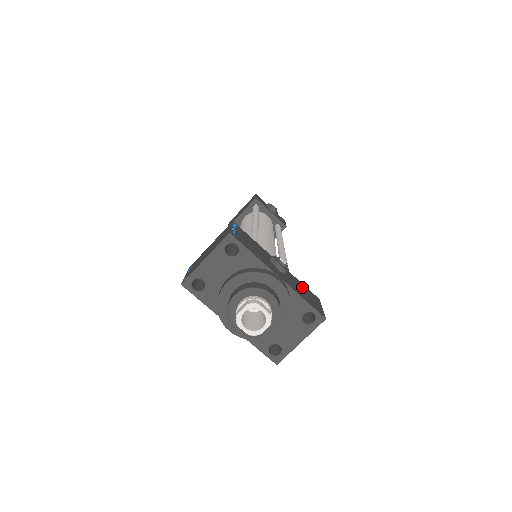
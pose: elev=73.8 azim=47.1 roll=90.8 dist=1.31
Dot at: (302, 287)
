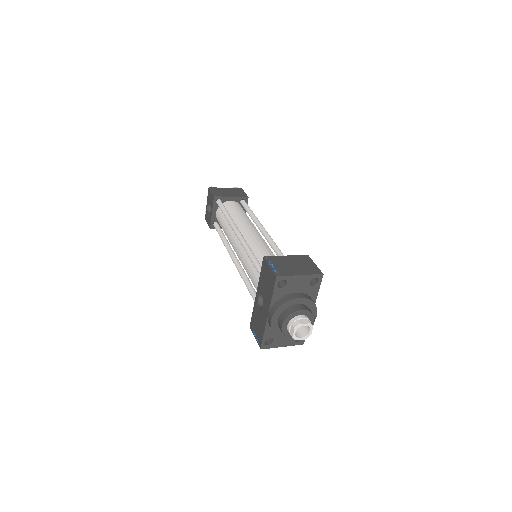
Dot at: occluded
